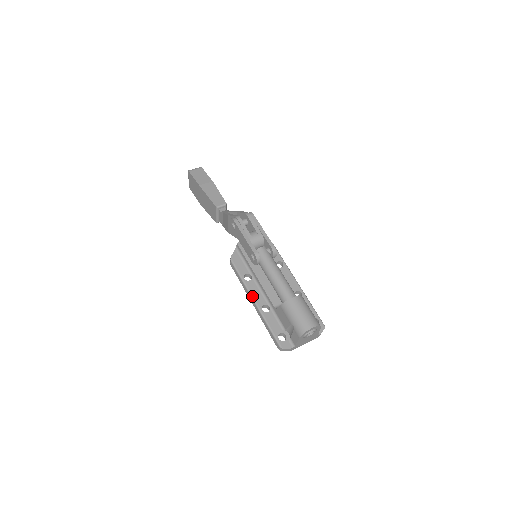
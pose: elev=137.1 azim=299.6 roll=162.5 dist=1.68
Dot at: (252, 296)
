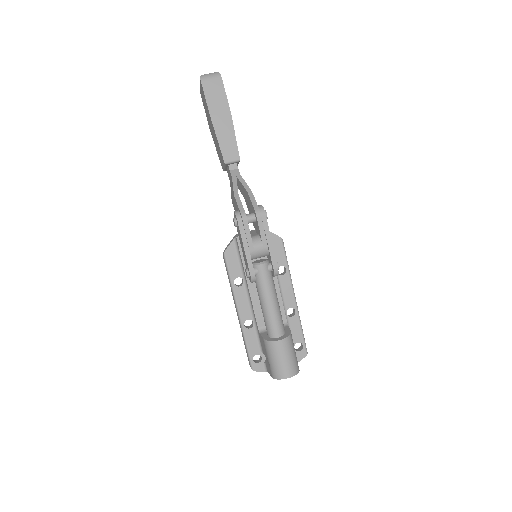
Dot at: (237, 307)
